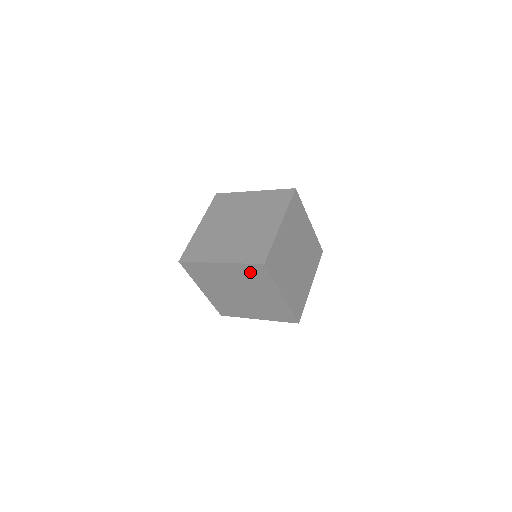
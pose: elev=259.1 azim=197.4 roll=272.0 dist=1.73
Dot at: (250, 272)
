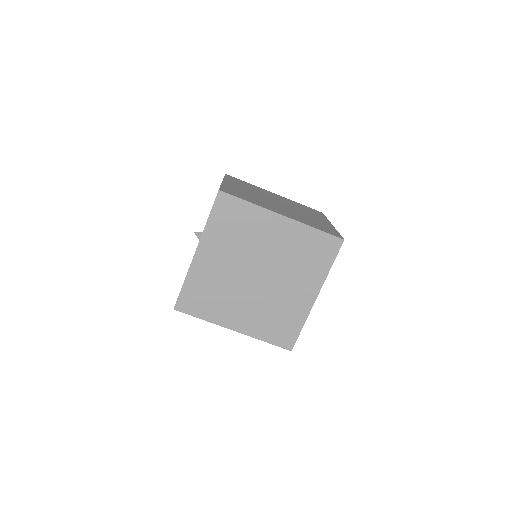
Dot at: occluded
